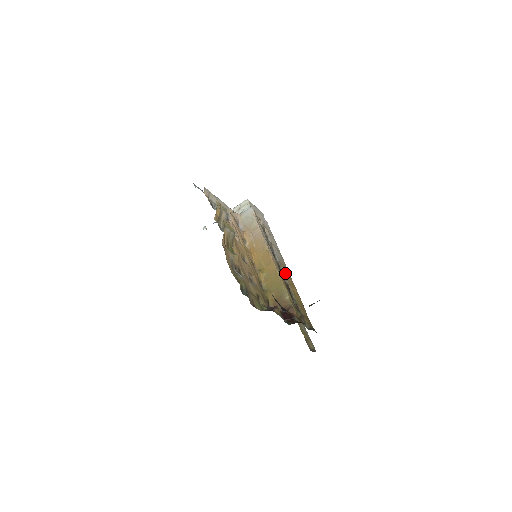
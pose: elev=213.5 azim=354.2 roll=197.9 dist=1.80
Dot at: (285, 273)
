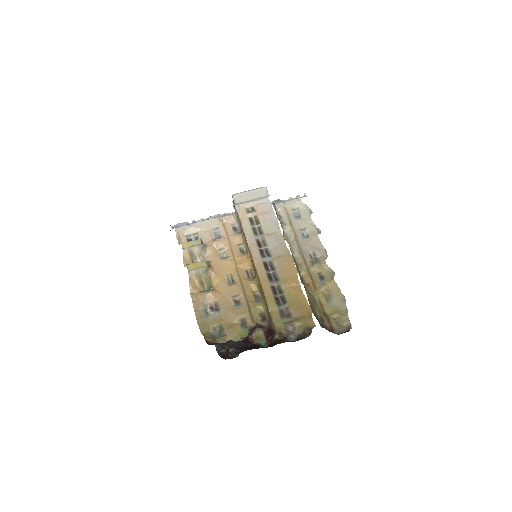
Dot at: (280, 268)
